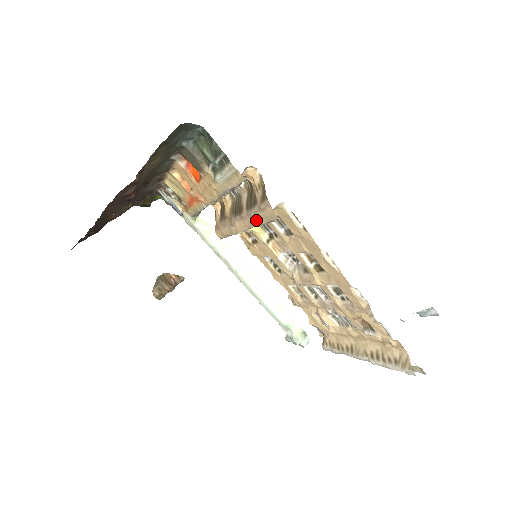
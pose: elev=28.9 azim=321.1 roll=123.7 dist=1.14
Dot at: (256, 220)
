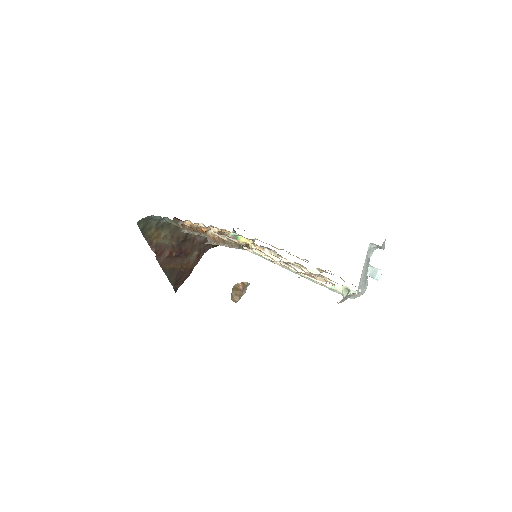
Dot at: occluded
